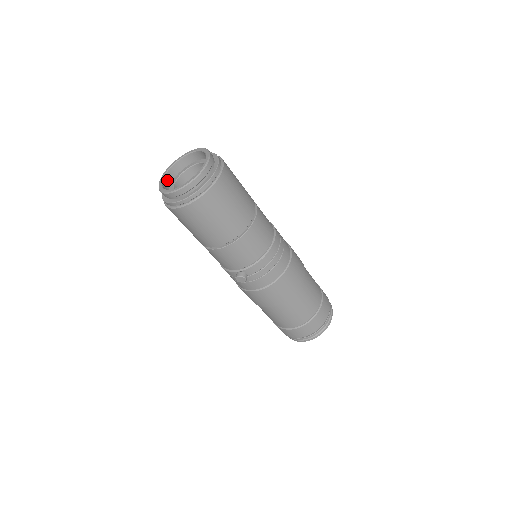
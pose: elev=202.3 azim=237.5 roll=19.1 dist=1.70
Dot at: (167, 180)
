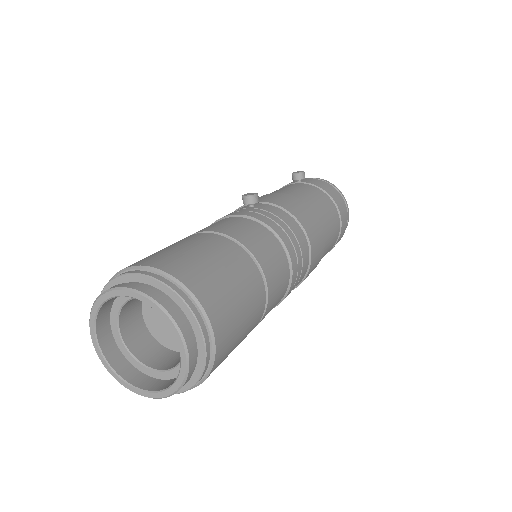
Dot at: (103, 333)
